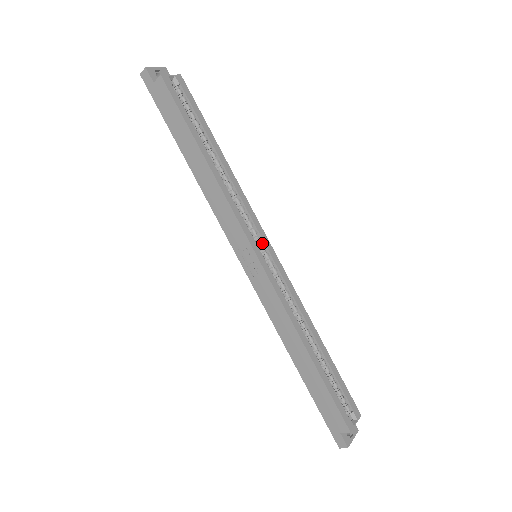
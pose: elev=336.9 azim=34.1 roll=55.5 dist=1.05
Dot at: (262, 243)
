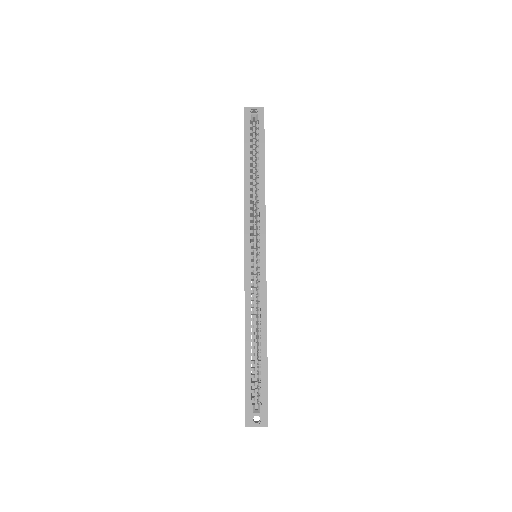
Dot at: (260, 248)
